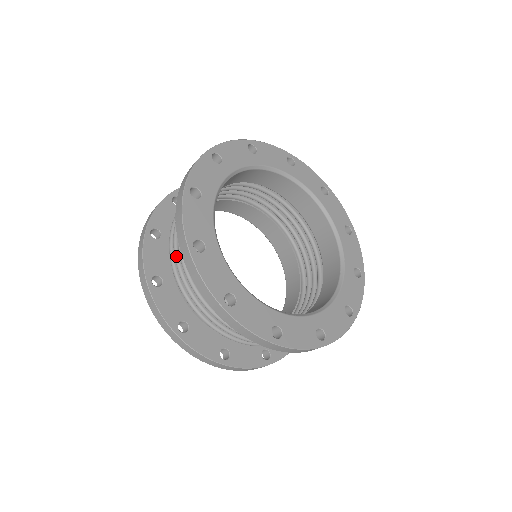
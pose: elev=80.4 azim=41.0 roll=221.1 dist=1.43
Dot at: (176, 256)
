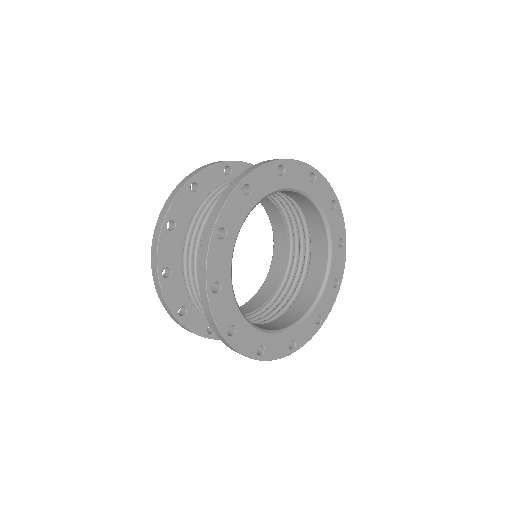
Dot at: (224, 187)
